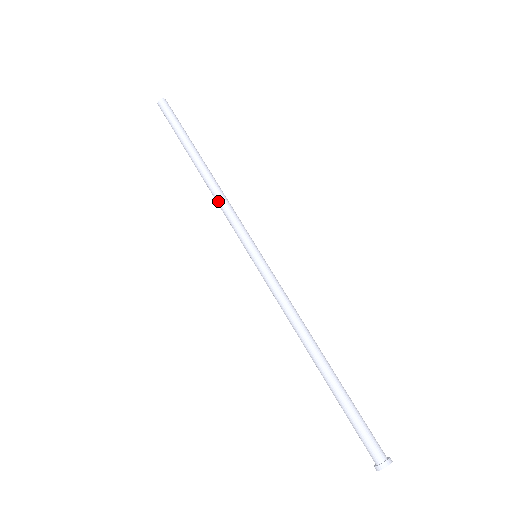
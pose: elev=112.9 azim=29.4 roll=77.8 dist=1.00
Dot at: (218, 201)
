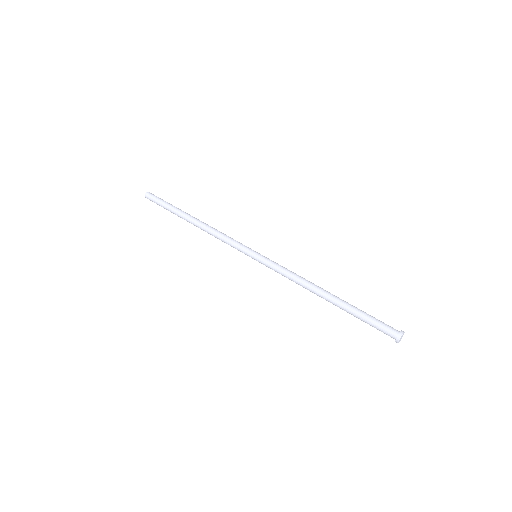
Dot at: (215, 233)
